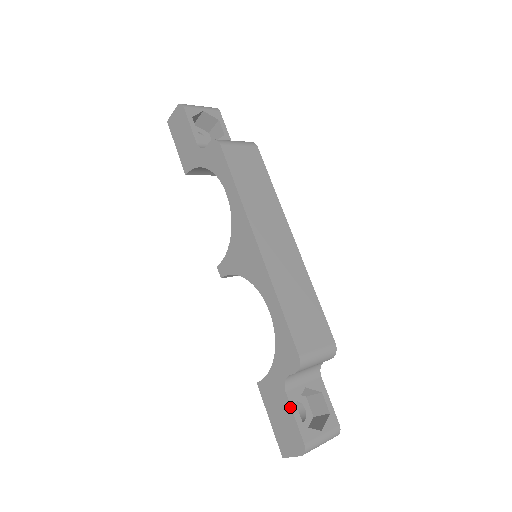
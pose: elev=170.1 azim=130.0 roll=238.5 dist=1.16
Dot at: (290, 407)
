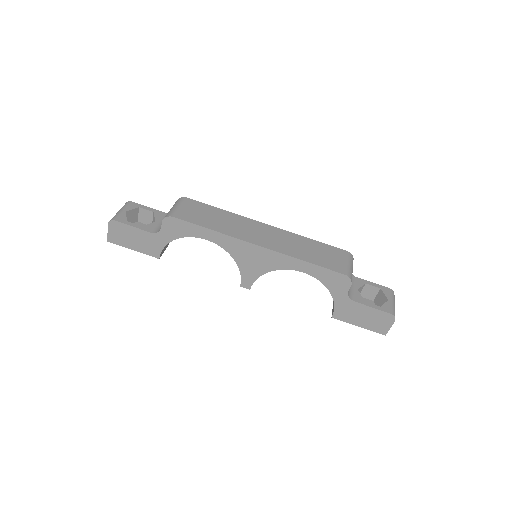
Dot at: (365, 306)
